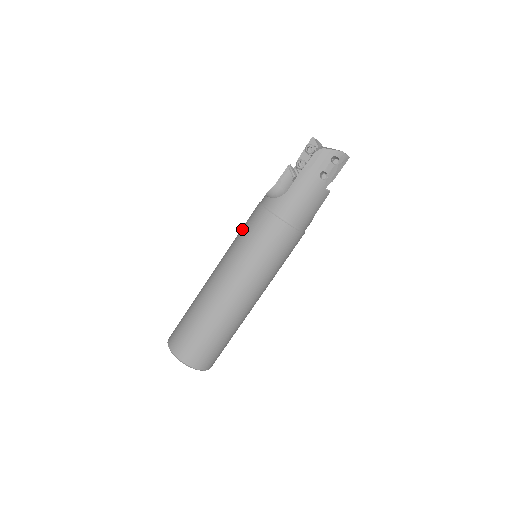
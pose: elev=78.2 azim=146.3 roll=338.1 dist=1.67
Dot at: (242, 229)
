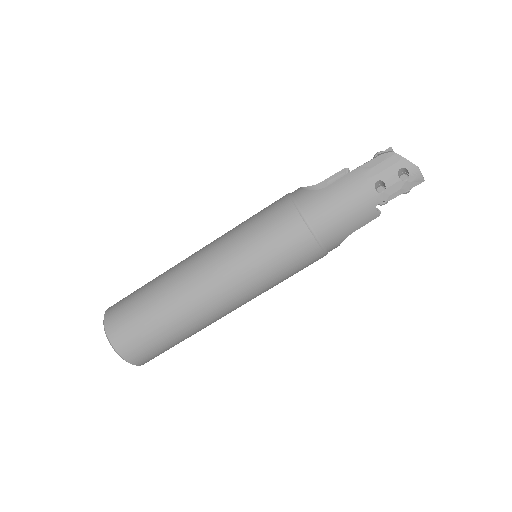
Dot at: occluded
